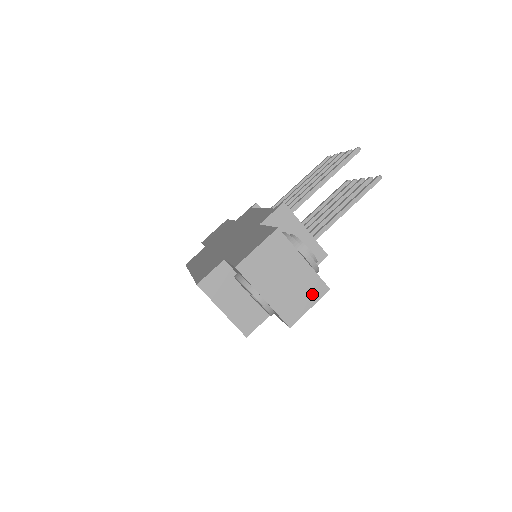
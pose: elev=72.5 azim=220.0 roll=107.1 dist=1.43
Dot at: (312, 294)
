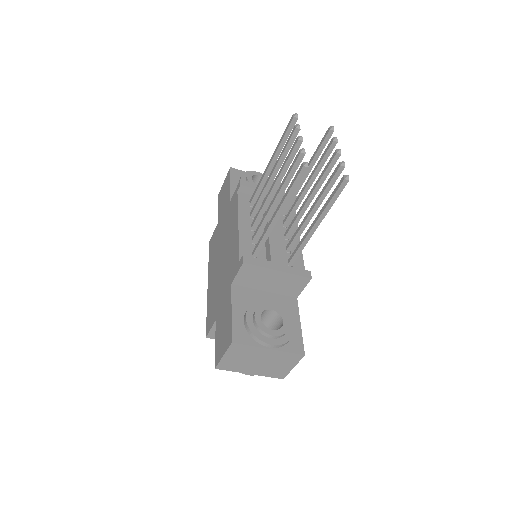
Dot at: (290, 362)
